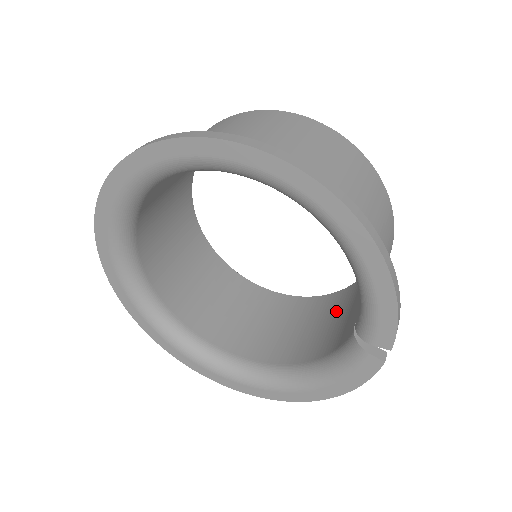
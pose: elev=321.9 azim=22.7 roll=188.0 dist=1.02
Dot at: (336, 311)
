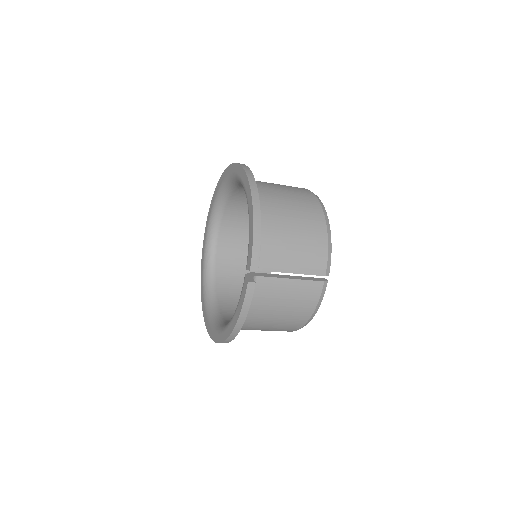
Dot at: occluded
